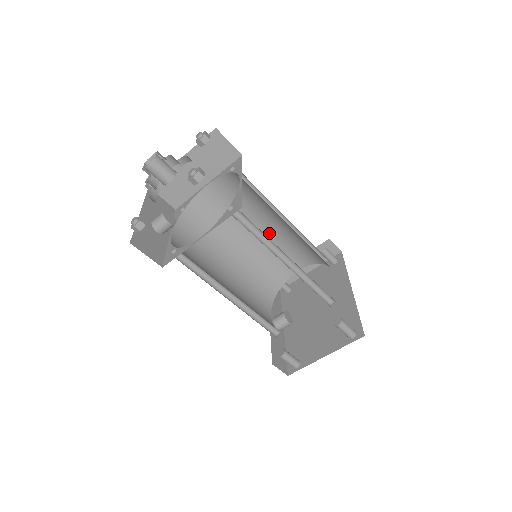
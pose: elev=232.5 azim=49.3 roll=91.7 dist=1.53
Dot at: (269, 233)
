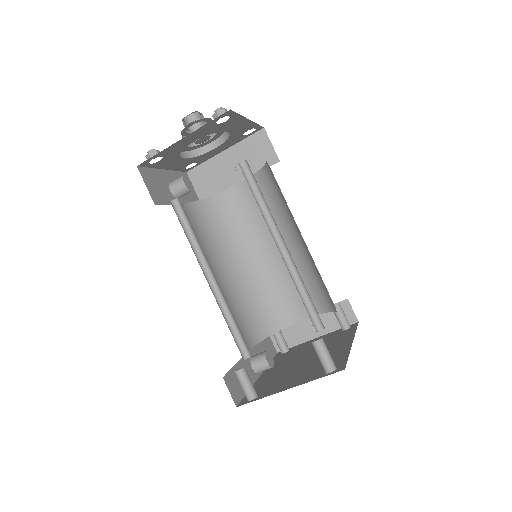
Dot at: occluded
